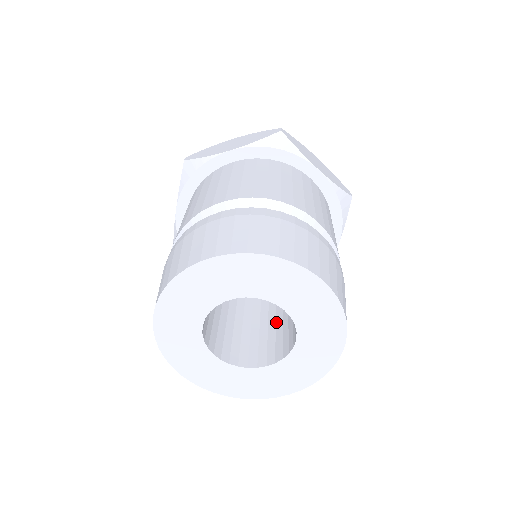
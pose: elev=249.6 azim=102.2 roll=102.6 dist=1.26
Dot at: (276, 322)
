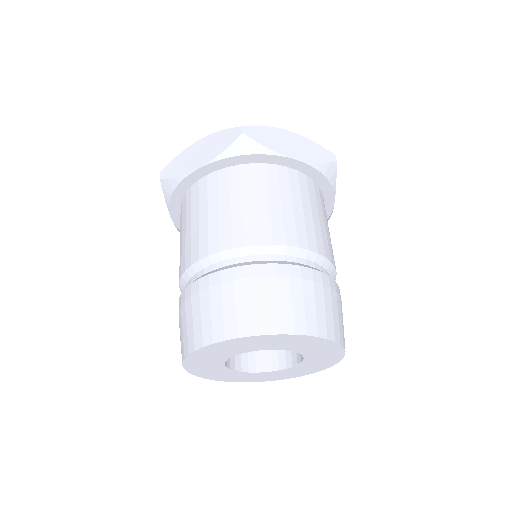
Dot at: occluded
